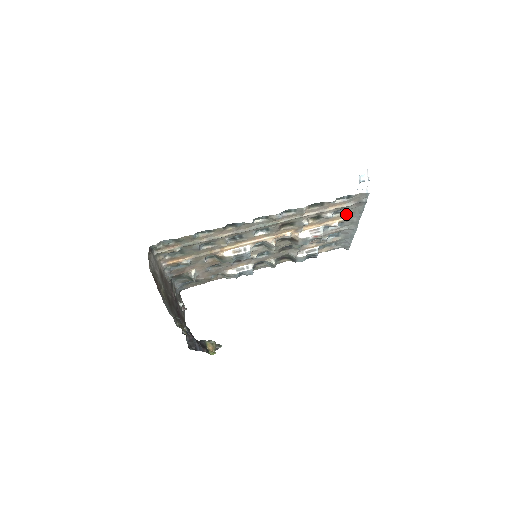
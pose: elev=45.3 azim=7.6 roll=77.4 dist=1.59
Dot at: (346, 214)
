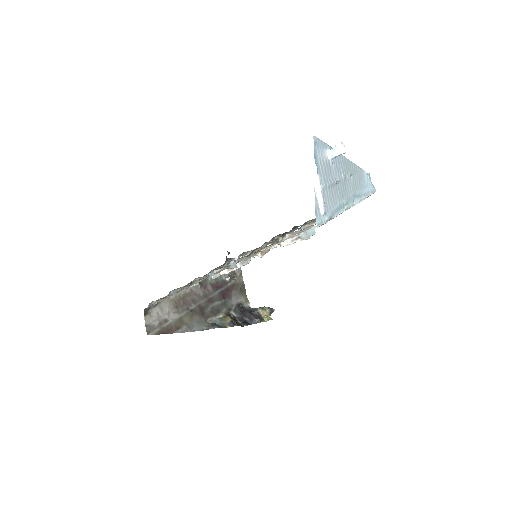
Dot at: occluded
